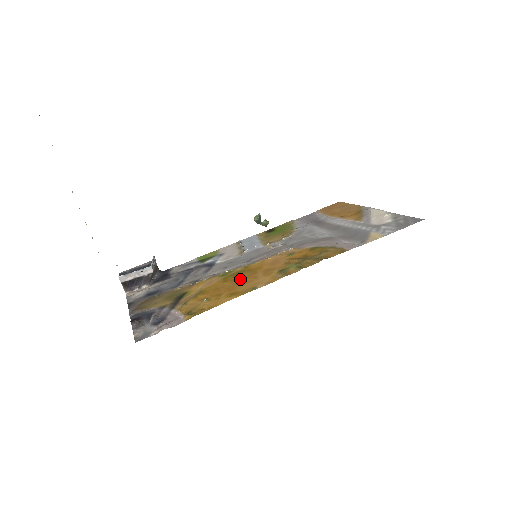
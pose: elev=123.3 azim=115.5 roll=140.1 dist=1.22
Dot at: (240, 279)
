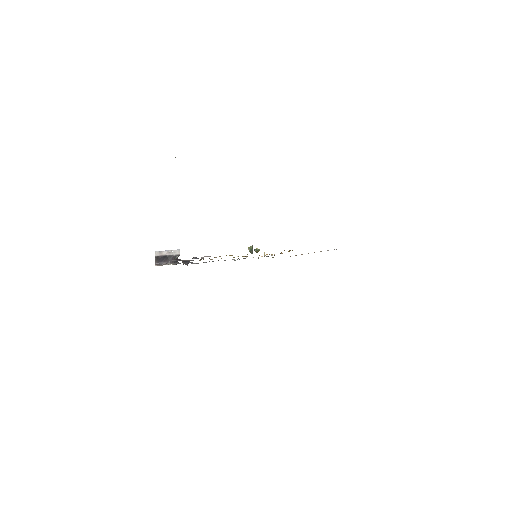
Dot at: occluded
